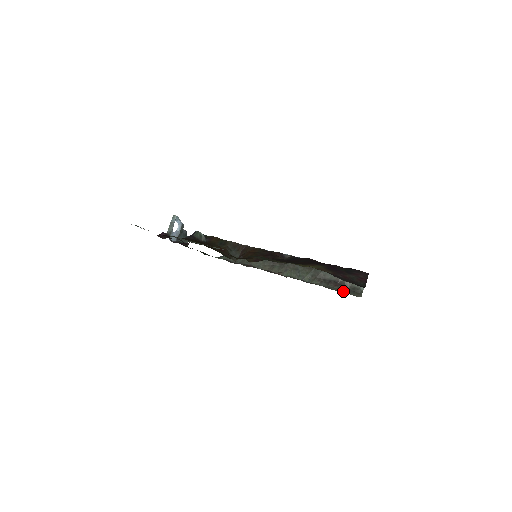
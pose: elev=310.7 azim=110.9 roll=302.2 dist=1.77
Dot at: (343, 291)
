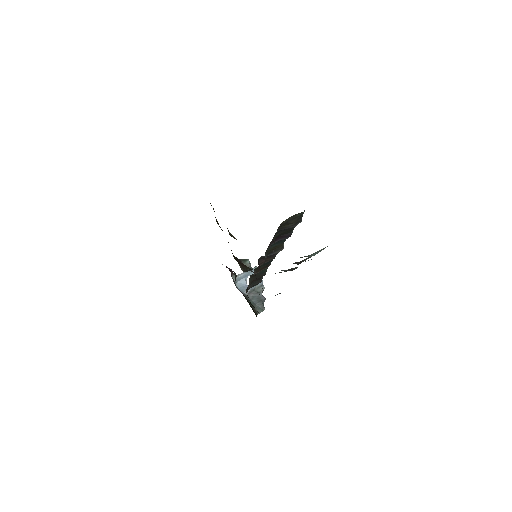
Dot at: occluded
